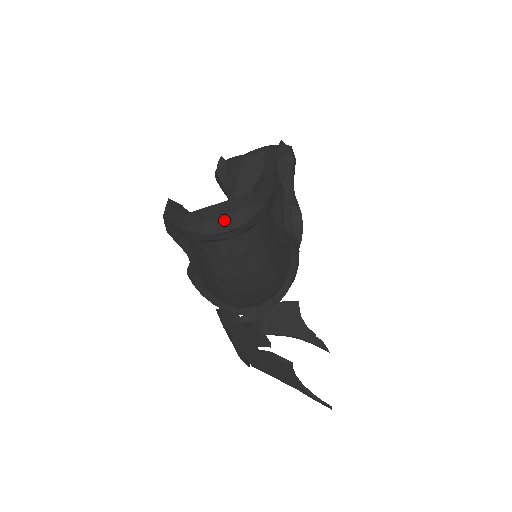
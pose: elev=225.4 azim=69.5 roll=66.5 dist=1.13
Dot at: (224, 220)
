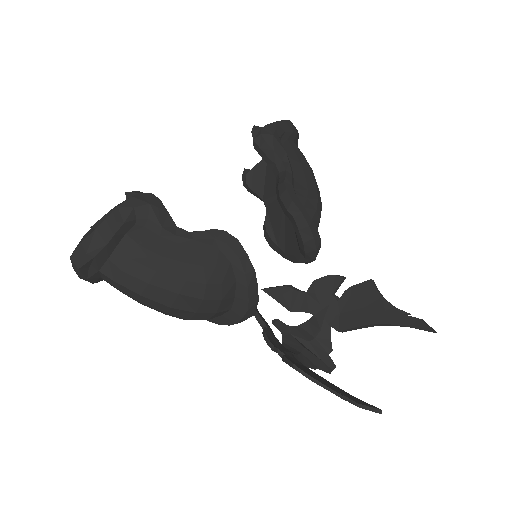
Dot at: (73, 261)
